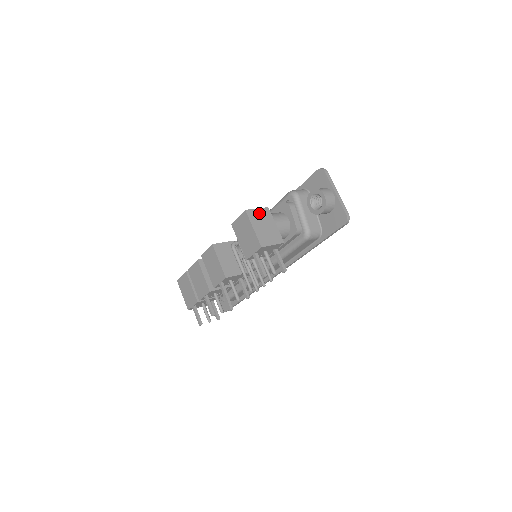
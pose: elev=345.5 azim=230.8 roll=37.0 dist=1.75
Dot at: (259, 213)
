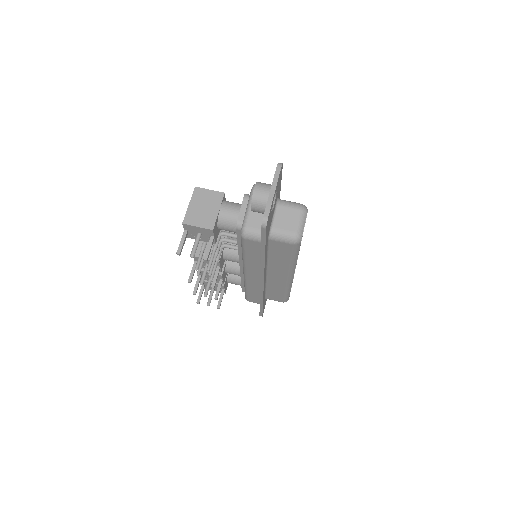
Dot at: (208, 194)
